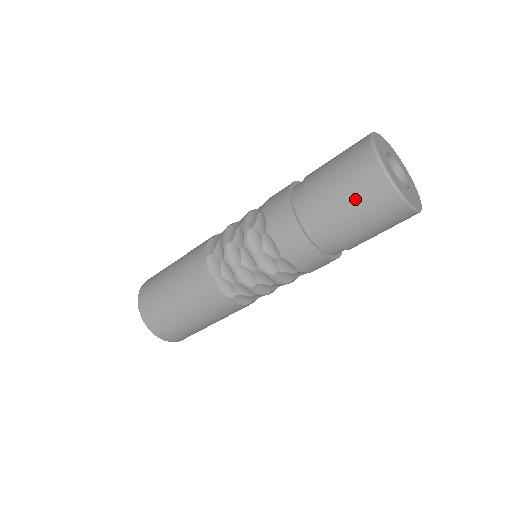
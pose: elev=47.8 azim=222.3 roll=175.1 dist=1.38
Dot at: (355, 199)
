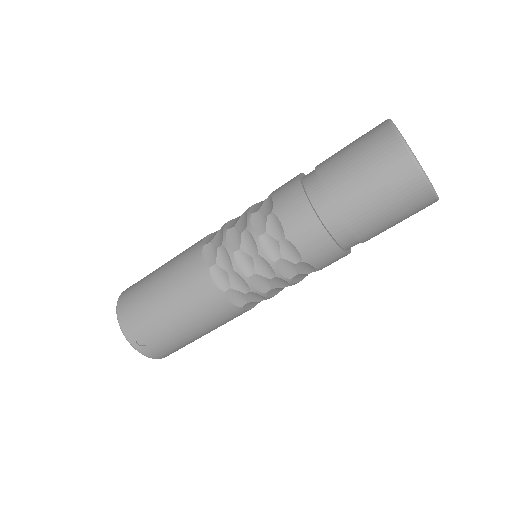
Dot at: (370, 170)
